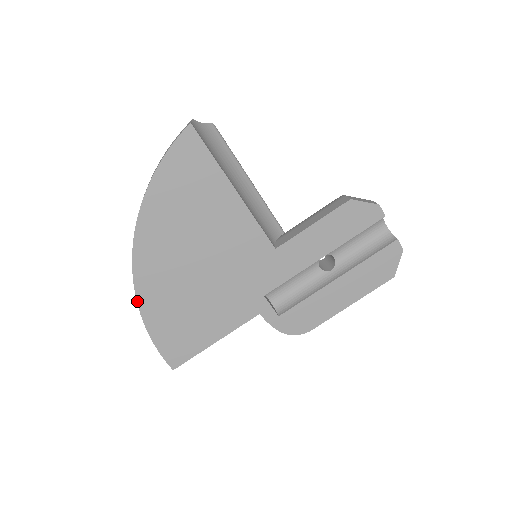
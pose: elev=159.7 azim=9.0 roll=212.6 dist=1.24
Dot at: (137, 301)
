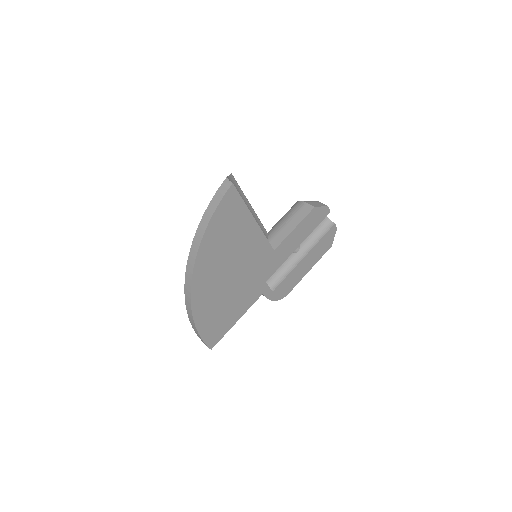
Dot at: (192, 313)
